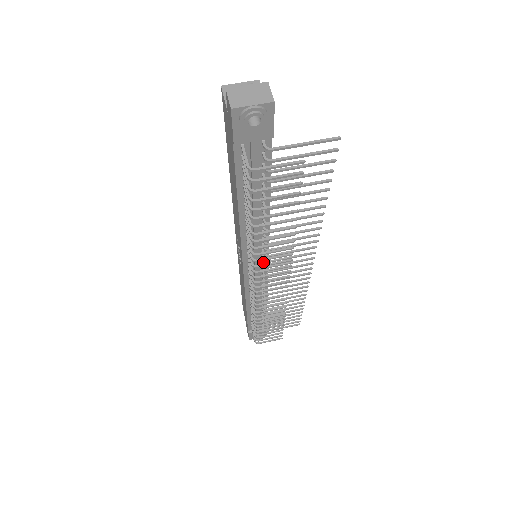
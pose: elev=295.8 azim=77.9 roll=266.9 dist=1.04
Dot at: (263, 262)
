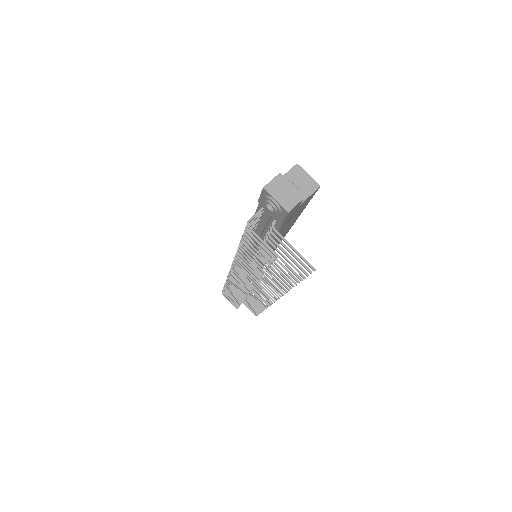
Dot at: occluded
